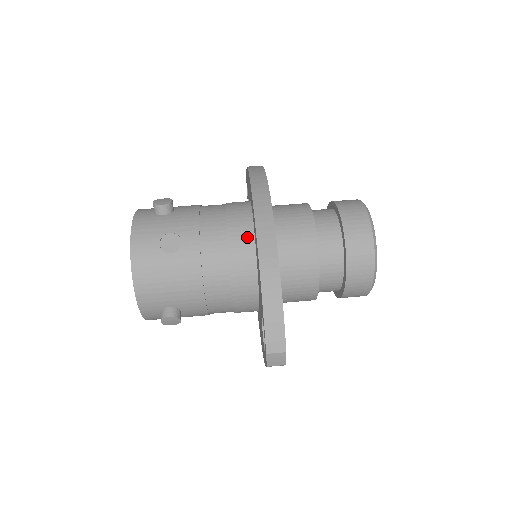
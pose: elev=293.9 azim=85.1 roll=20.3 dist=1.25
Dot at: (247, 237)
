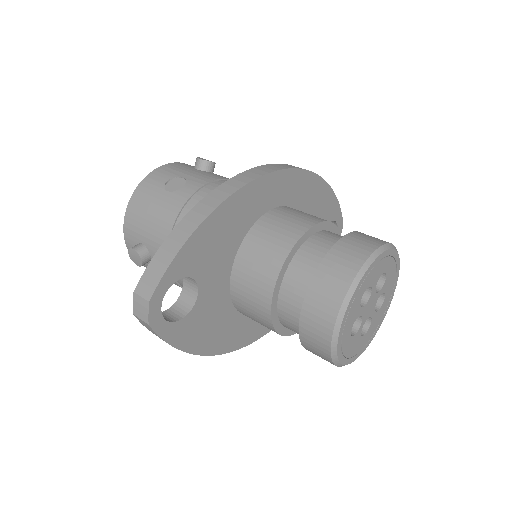
Dot at: occluded
